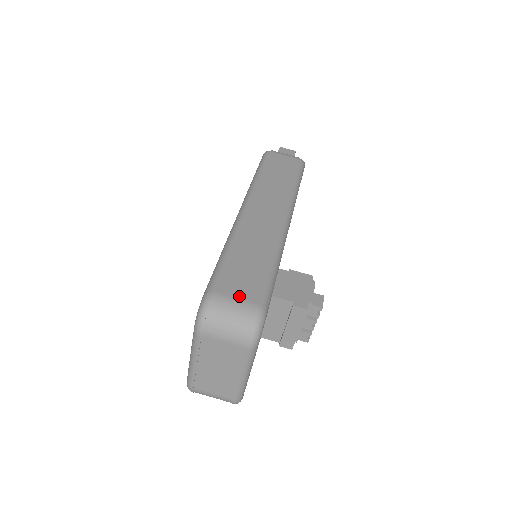
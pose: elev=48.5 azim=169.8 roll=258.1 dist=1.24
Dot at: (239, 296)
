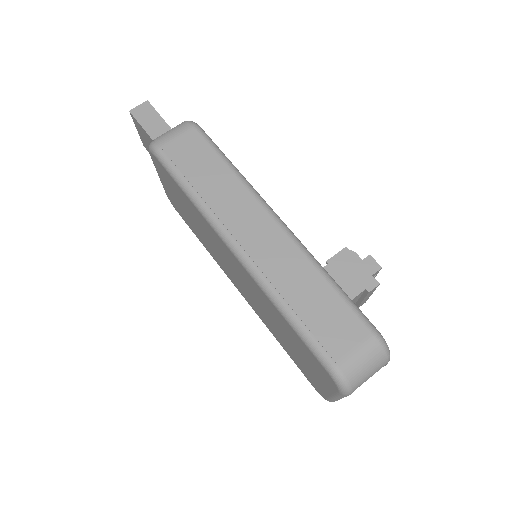
Dot at: (353, 345)
